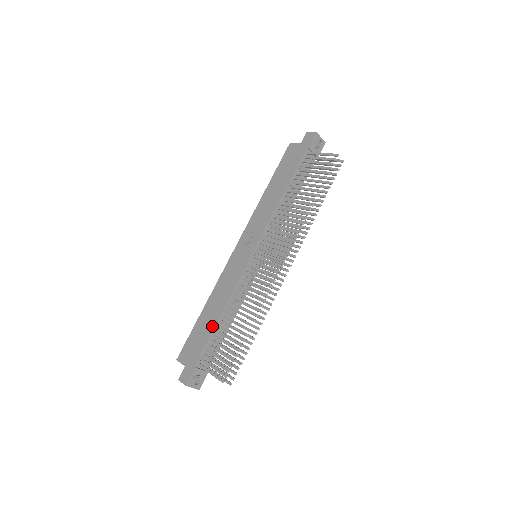
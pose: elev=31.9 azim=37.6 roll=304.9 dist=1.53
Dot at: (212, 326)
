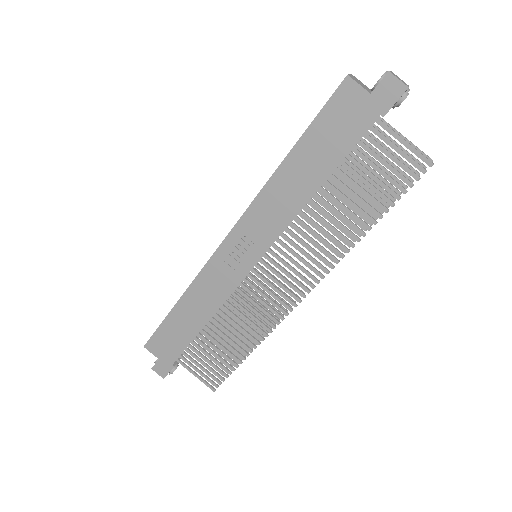
Dot at: (194, 333)
